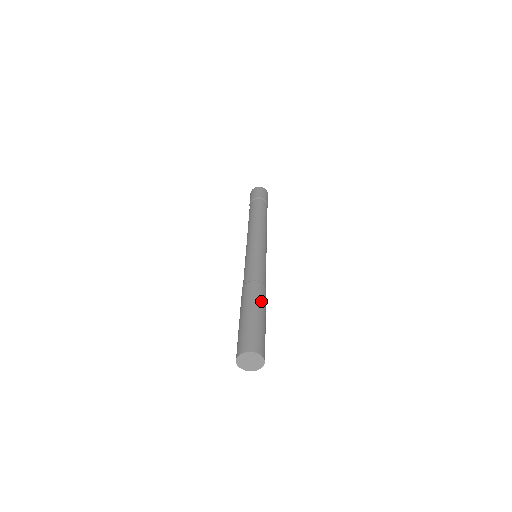
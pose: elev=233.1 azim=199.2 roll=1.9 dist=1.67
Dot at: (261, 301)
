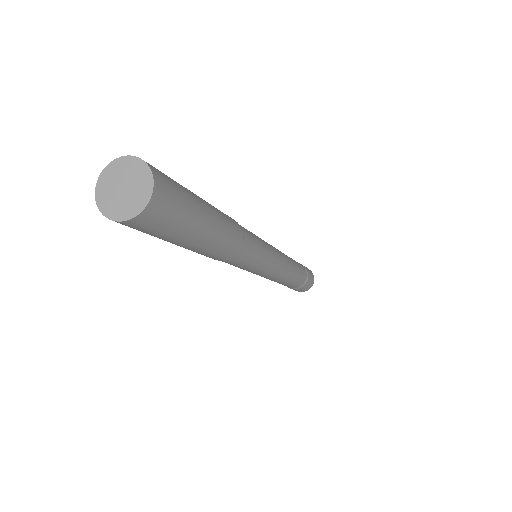
Dot at: (225, 225)
